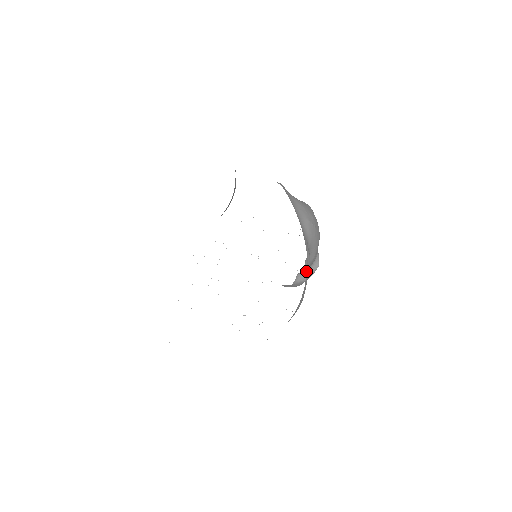
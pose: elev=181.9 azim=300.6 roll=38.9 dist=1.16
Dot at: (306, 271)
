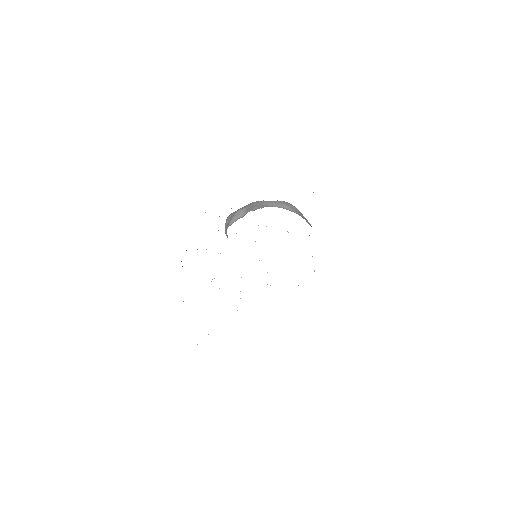
Dot at: occluded
